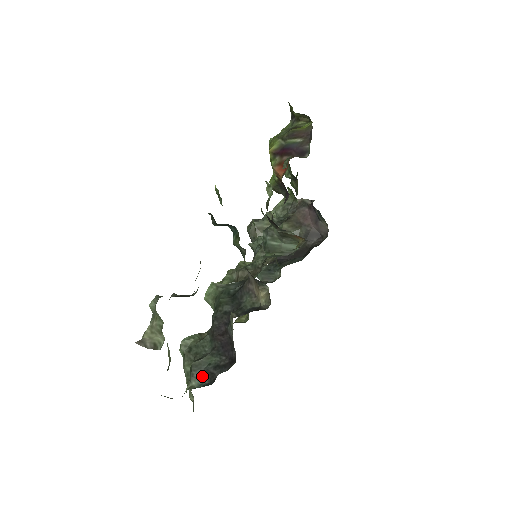
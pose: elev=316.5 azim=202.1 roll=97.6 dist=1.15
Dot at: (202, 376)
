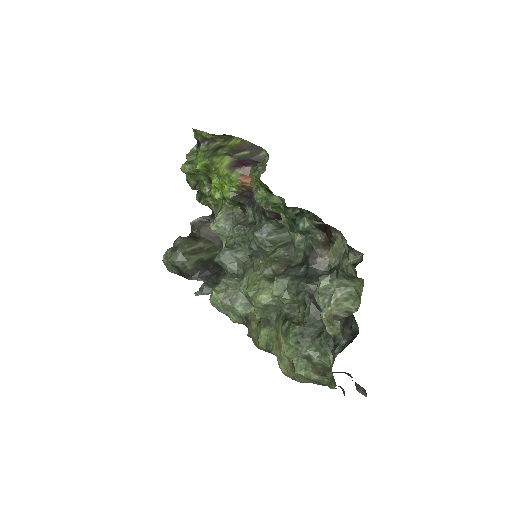
Dot at: occluded
